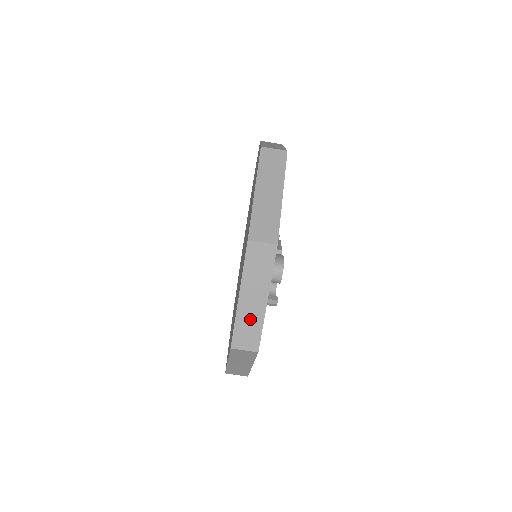
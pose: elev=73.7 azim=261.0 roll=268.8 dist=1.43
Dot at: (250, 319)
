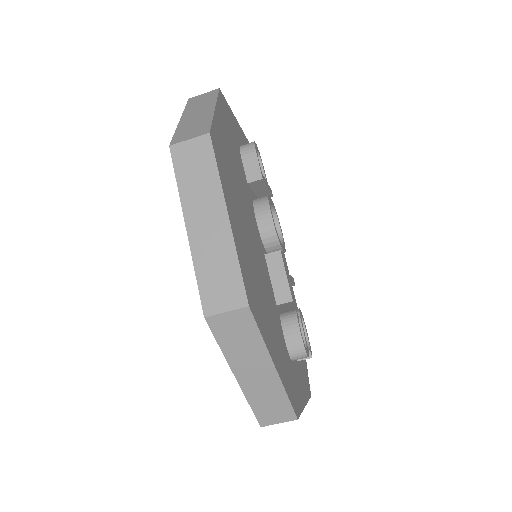
Dot at: occluded
